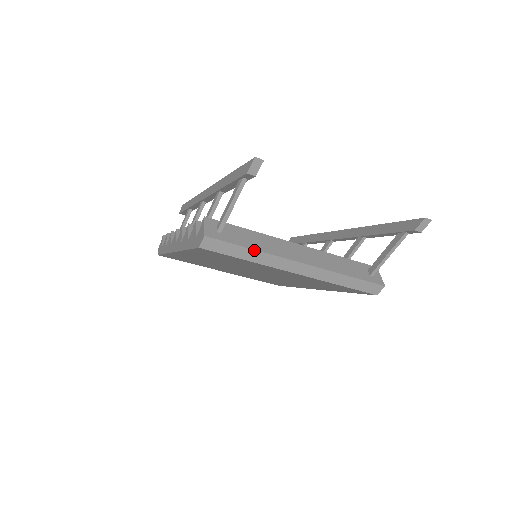
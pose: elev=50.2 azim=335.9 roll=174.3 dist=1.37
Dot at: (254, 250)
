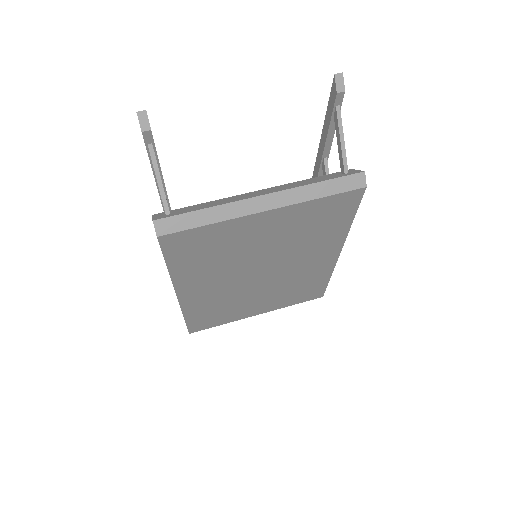
Dot at: (208, 208)
